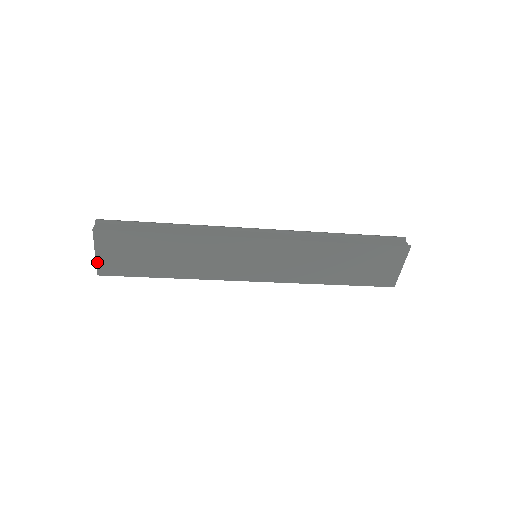
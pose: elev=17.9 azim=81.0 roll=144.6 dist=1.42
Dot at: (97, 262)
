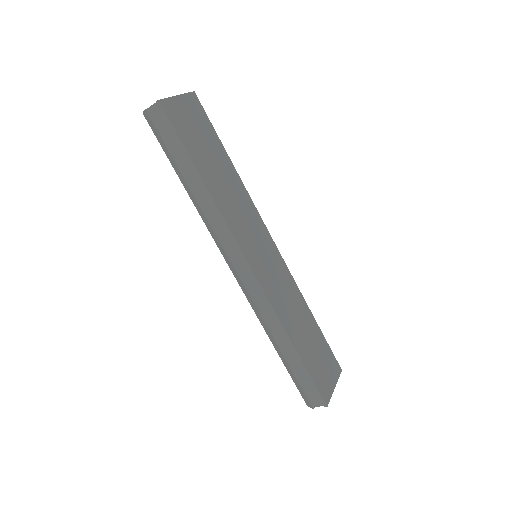
Dot at: (170, 98)
